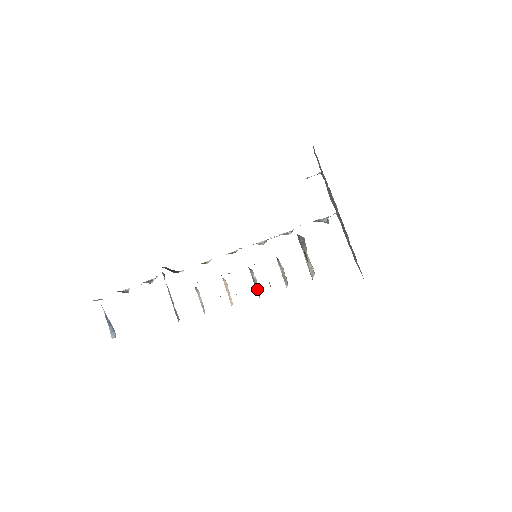
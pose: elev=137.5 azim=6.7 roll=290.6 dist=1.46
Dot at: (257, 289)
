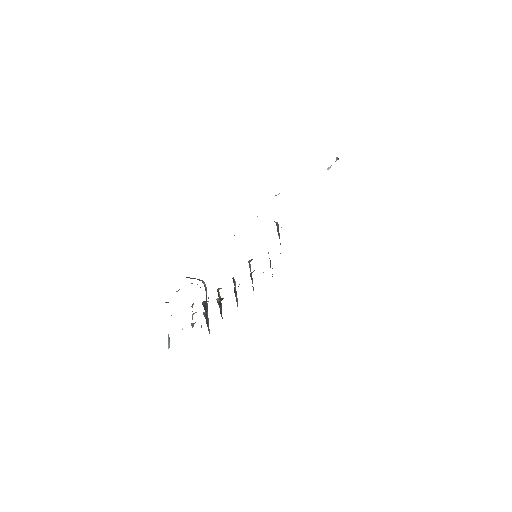
Dot at: occluded
